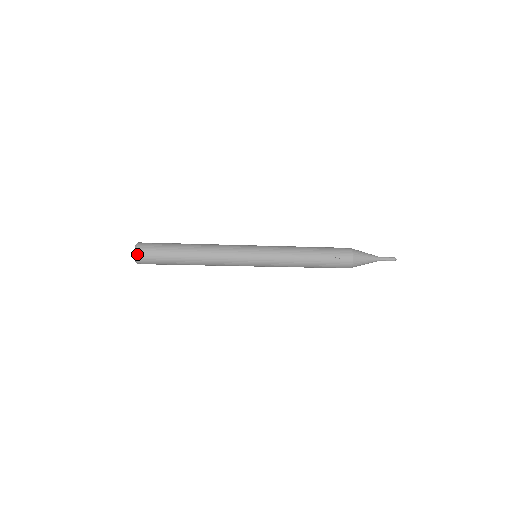
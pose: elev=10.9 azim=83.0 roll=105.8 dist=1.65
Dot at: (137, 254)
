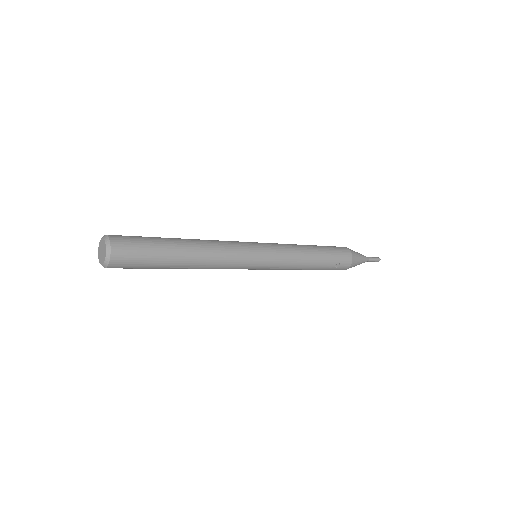
Dot at: (111, 262)
